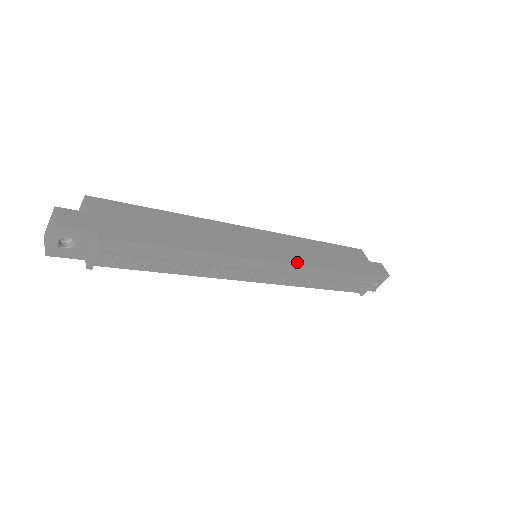
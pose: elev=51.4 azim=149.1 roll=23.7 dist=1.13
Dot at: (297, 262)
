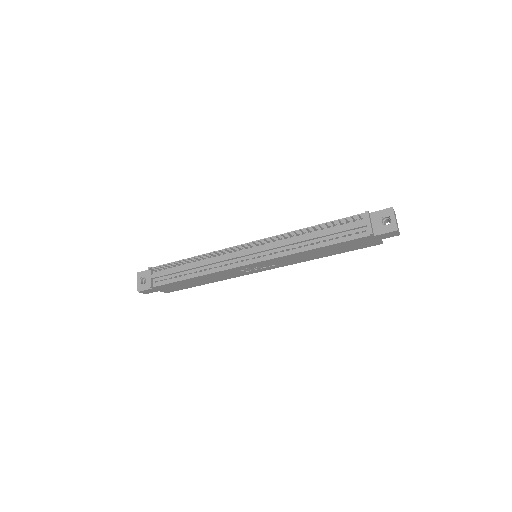
Dot at: (275, 237)
